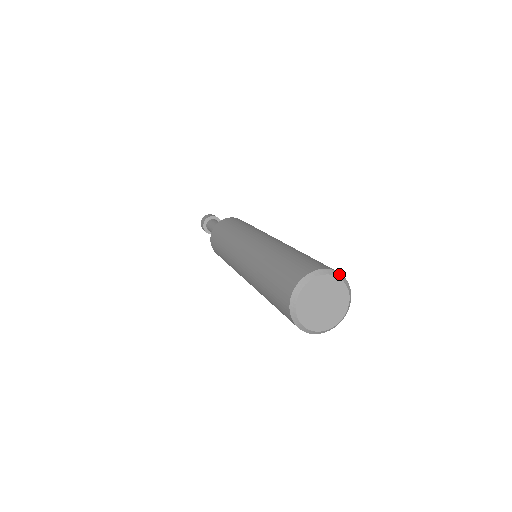
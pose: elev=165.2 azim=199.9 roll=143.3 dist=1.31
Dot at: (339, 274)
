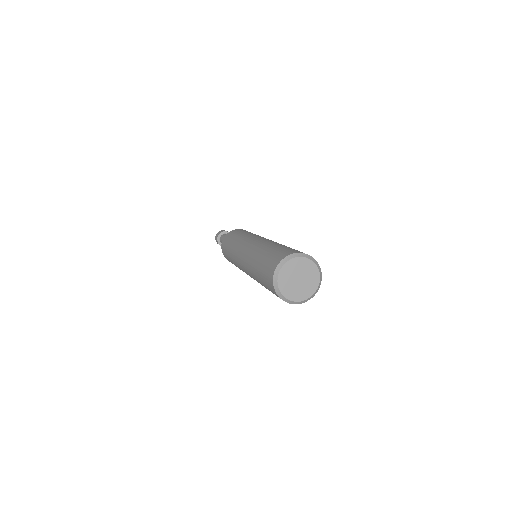
Dot at: (304, 254)
